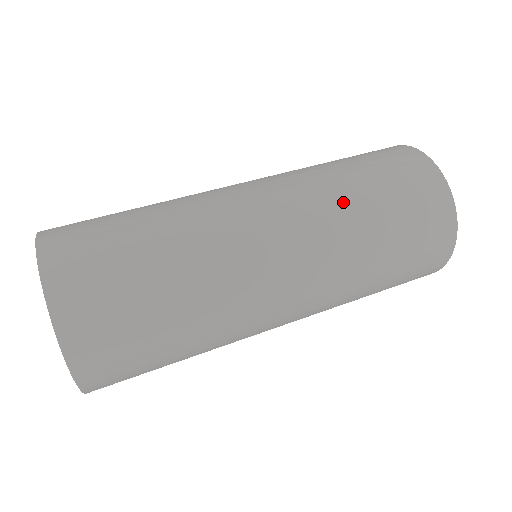
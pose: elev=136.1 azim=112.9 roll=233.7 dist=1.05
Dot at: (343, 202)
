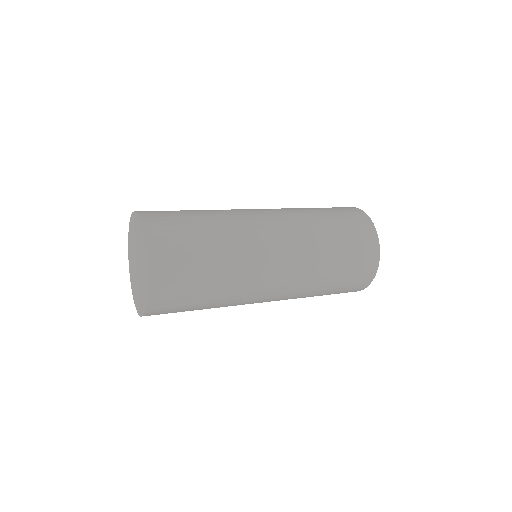
Dot at: (309, 217)
